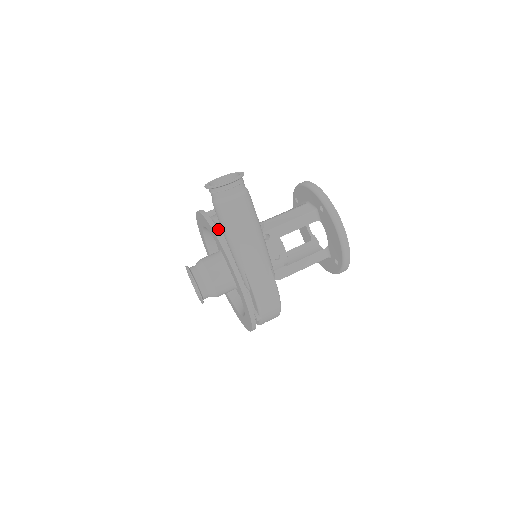
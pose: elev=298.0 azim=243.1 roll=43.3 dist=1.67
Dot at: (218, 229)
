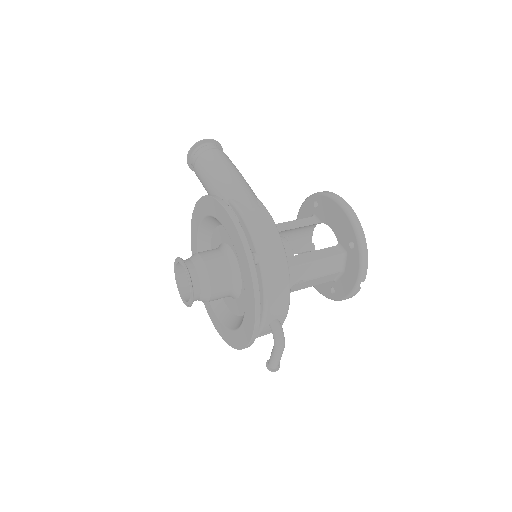
Dot at: occluded
